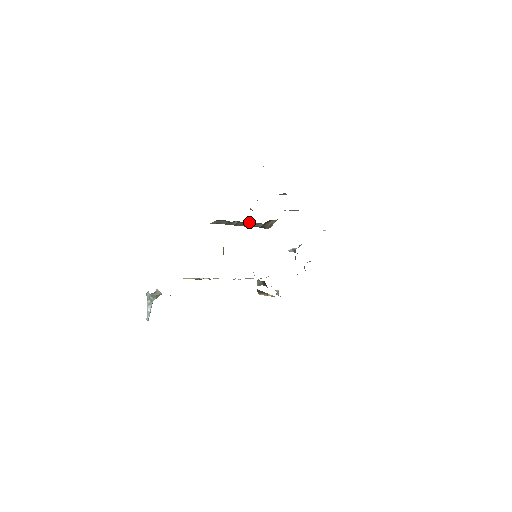
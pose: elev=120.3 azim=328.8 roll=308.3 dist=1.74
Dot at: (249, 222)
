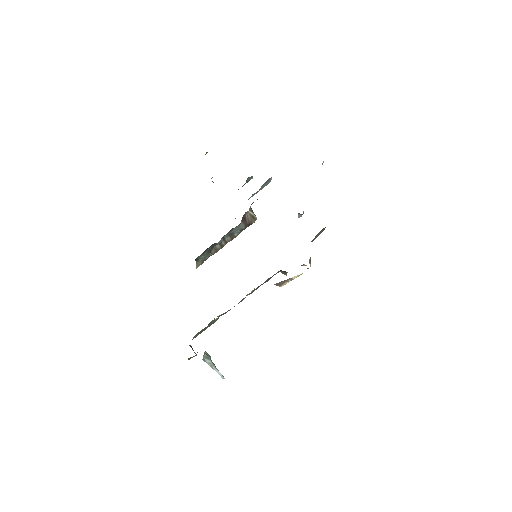
Dot at: (227, 235)
